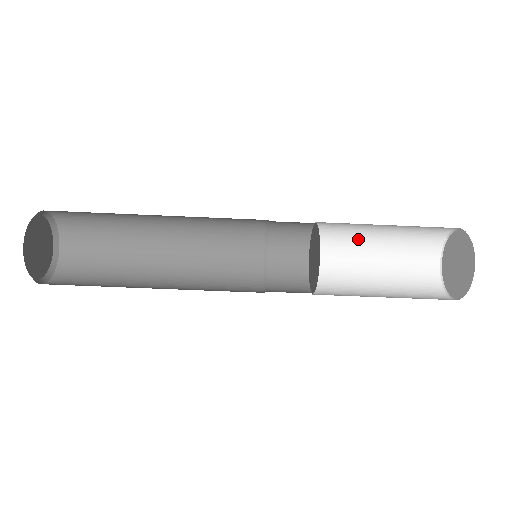
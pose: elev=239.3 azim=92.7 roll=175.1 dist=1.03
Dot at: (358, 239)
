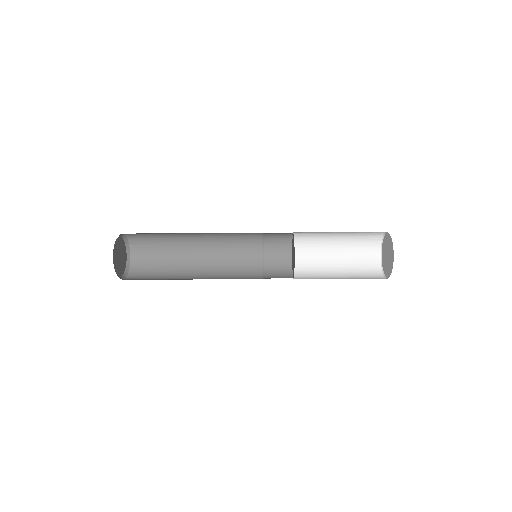
Dot at: (326, 232)
